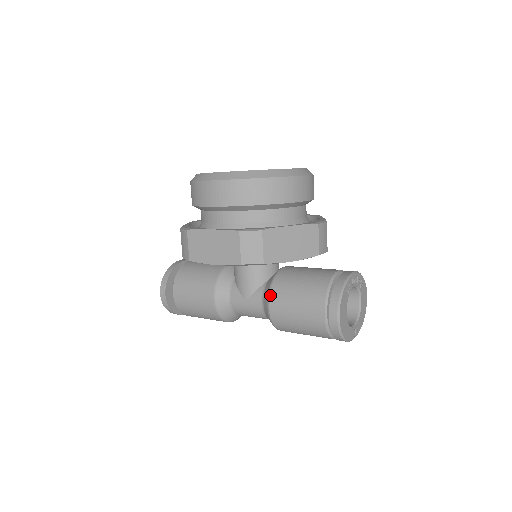
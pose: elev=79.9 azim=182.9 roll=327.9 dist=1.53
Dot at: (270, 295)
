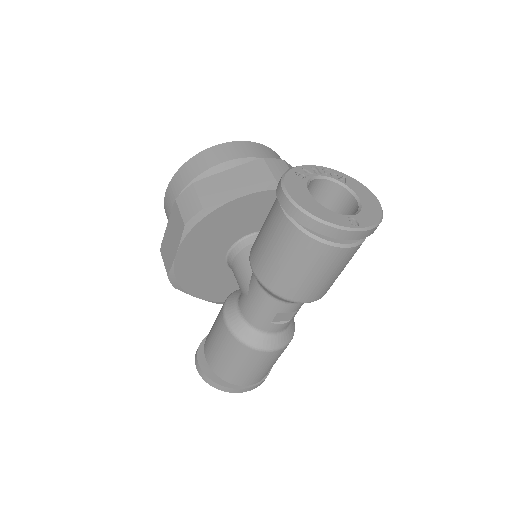
Dot at: (249, 257)
